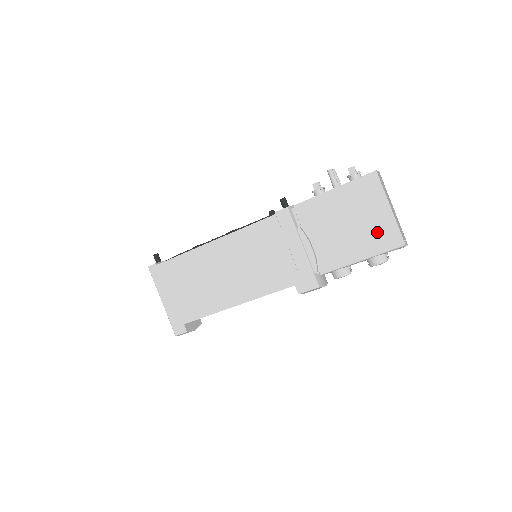
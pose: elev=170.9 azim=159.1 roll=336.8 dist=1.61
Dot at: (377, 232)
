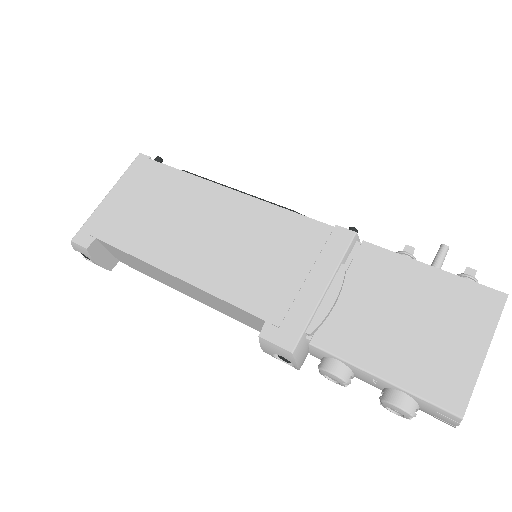
Dot at: (438, 364)
